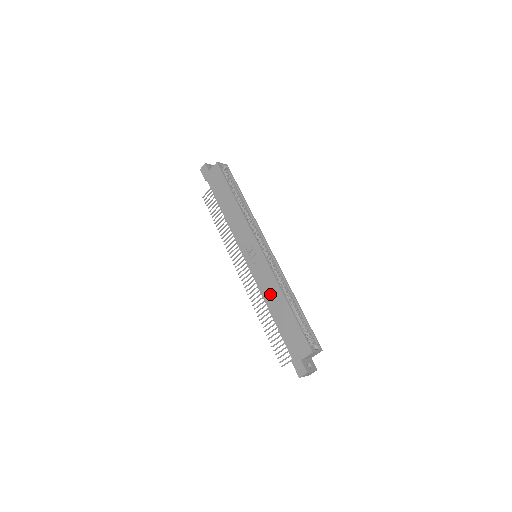
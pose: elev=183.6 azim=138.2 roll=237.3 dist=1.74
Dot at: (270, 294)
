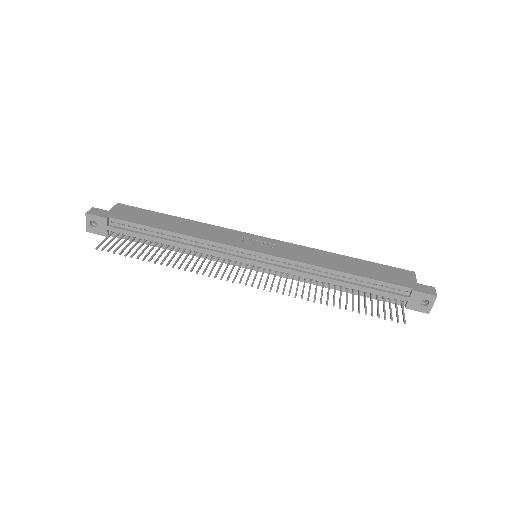
Dot at: (321, 259)
